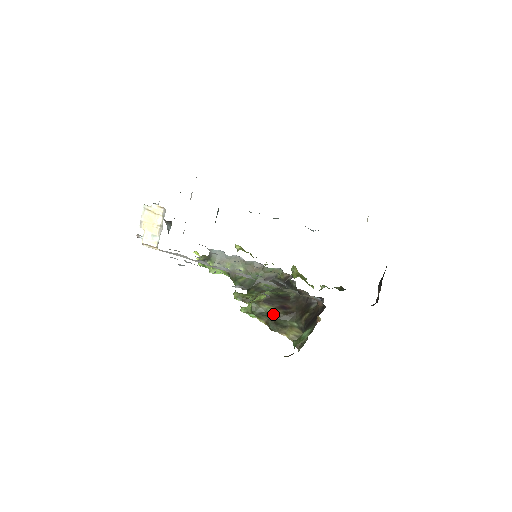
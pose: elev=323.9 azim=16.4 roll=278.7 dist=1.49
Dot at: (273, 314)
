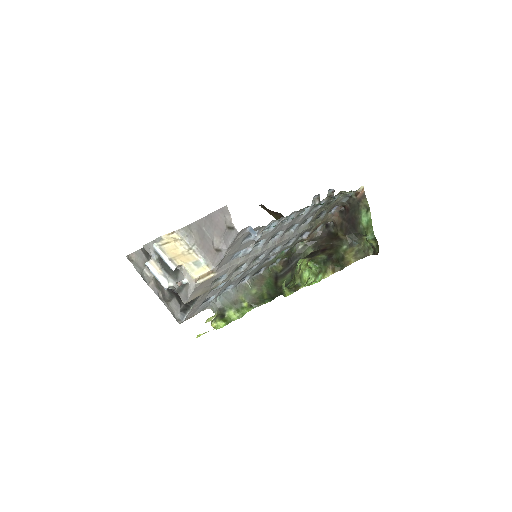
Dot at: (328, 255)
